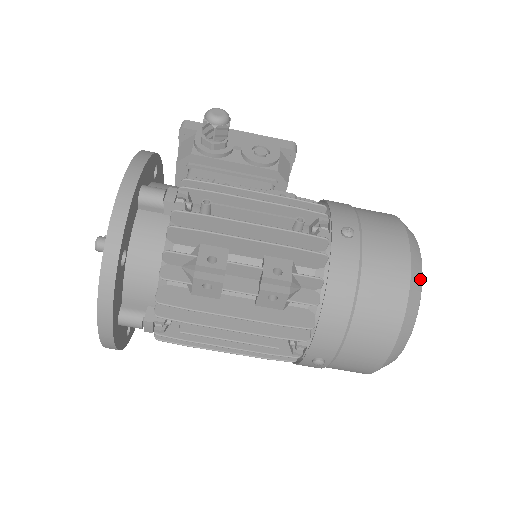
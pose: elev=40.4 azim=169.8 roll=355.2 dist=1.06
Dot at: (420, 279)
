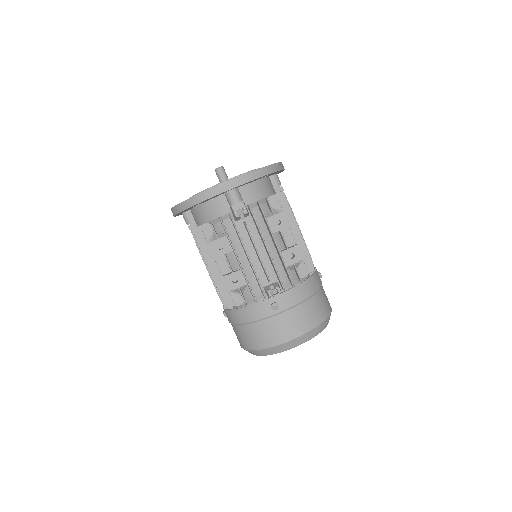
Dot at: occluded
